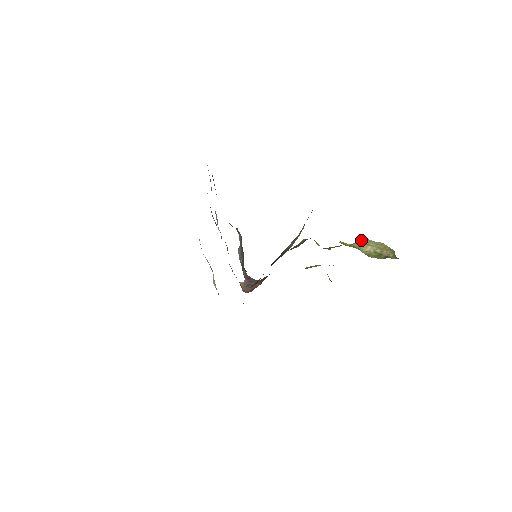
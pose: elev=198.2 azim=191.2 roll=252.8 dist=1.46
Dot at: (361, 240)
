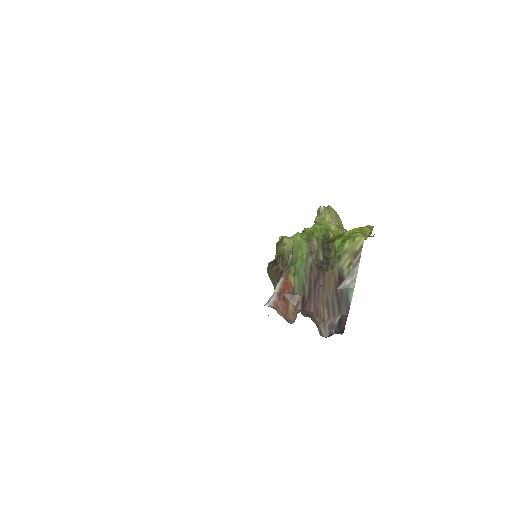
Dot at: (327, 214)
